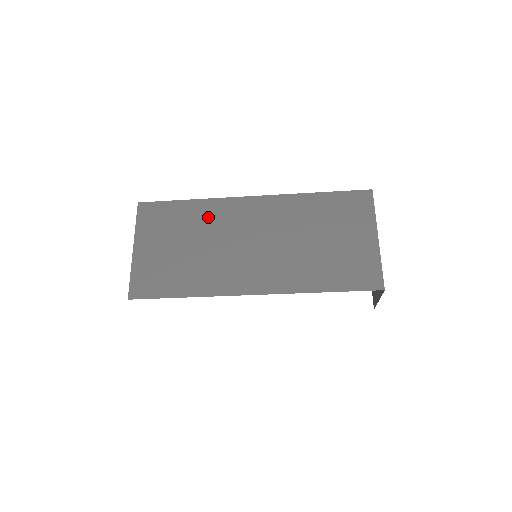
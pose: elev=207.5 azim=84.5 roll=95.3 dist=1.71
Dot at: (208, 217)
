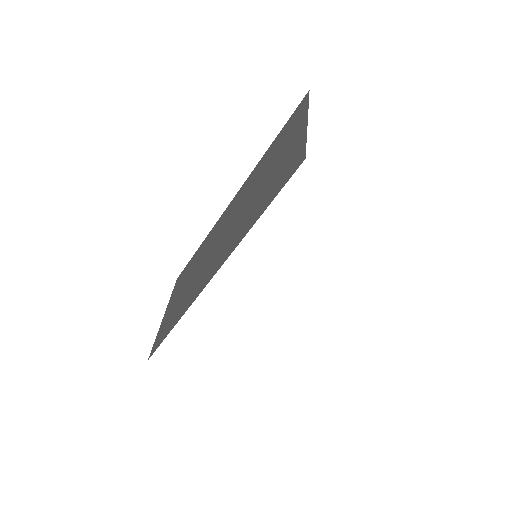
Dot at: (204, 248)
